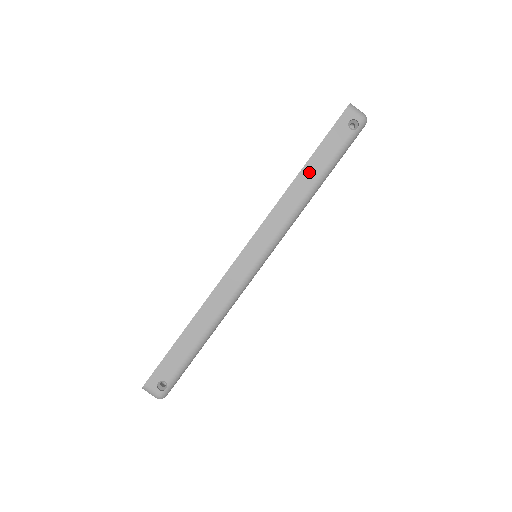
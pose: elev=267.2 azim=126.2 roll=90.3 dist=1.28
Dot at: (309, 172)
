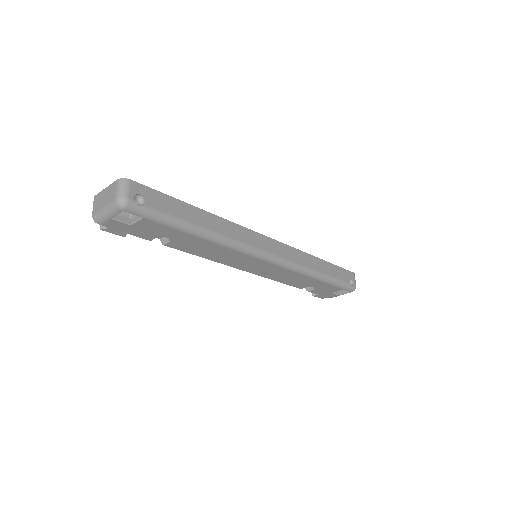
Dot at: (323, 265)
